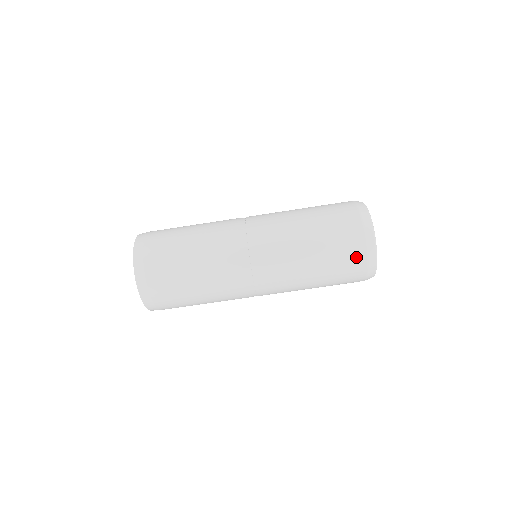
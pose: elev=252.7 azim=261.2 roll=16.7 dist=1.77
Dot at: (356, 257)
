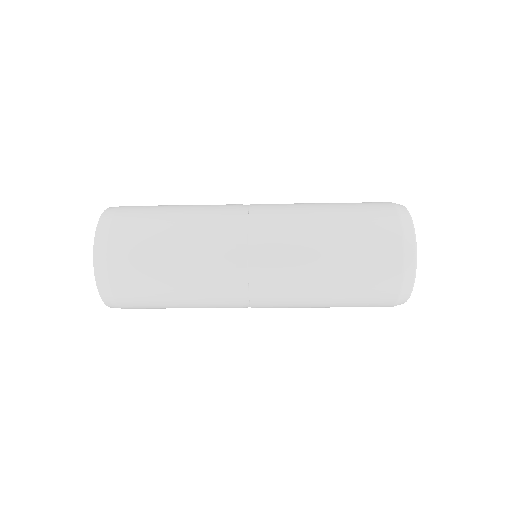
Dot at: (386, 288)
